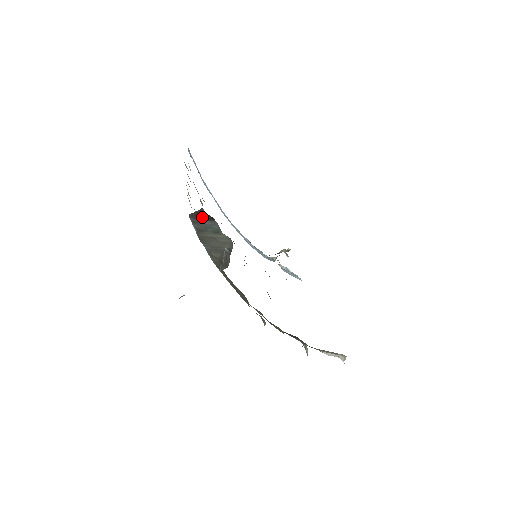
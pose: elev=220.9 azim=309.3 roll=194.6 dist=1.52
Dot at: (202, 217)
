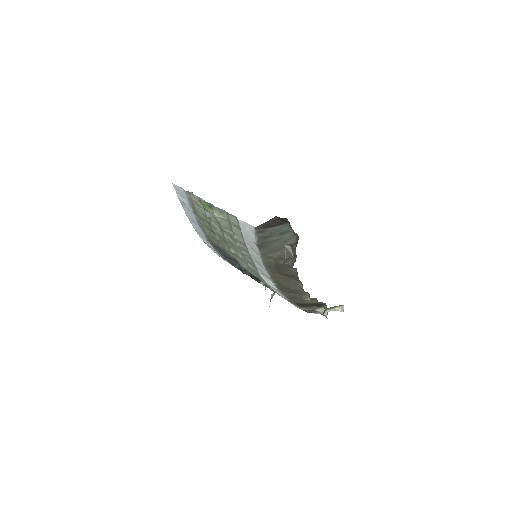
Dot at: (273, 224)
